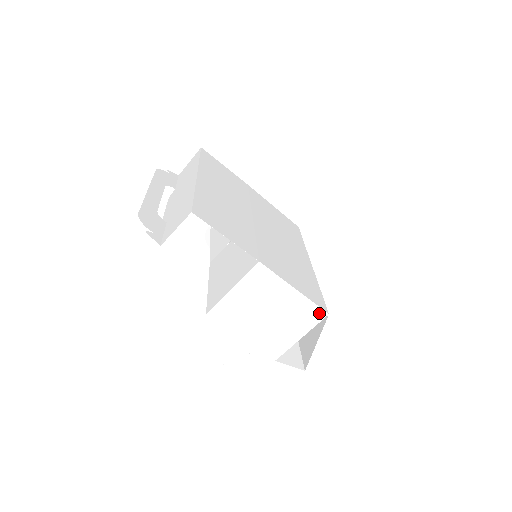
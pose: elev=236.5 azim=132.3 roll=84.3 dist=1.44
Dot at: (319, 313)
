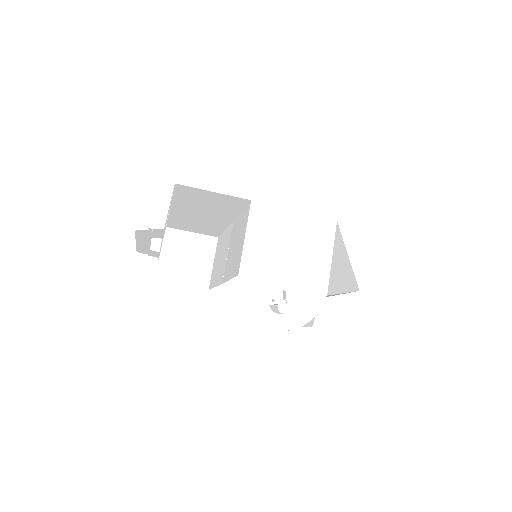
Dot at: (329, 224)
